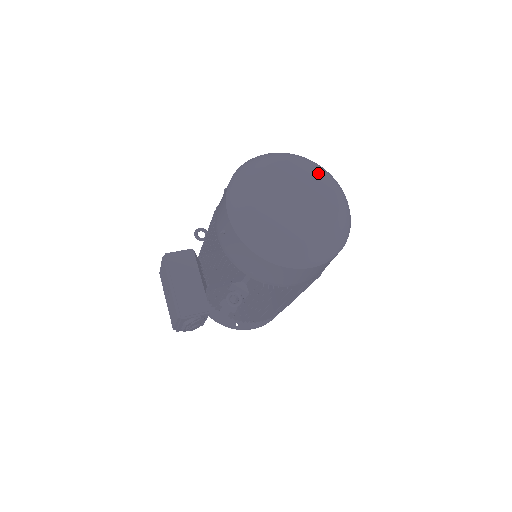
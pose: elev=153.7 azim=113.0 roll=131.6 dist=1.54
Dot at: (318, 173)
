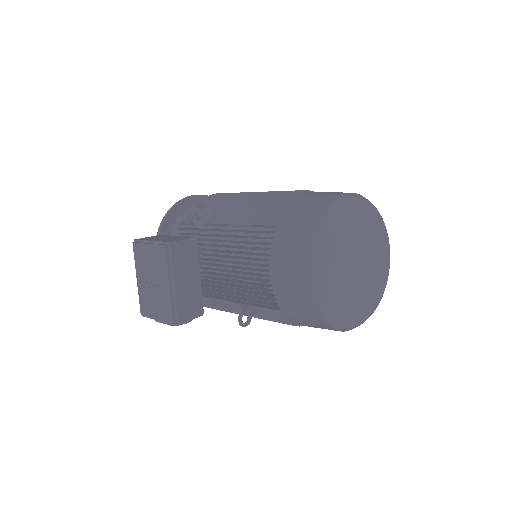
Dot at: (385, 232)
